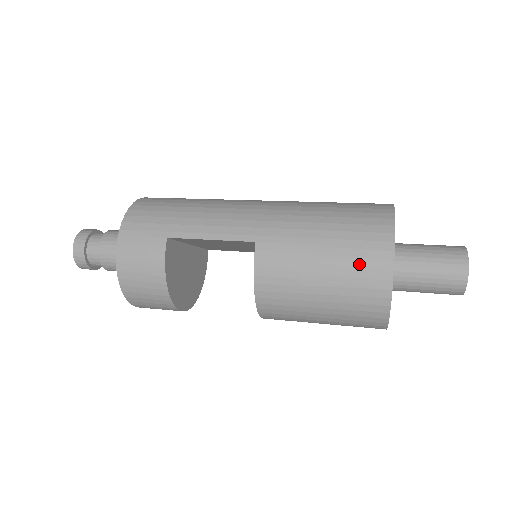
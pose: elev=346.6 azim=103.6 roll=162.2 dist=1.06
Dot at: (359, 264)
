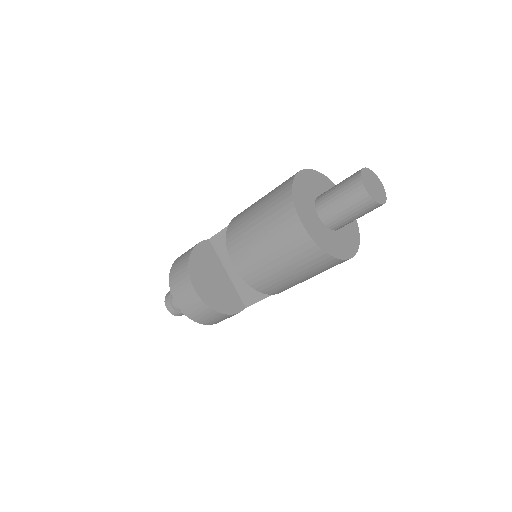
Dot at: occluded
